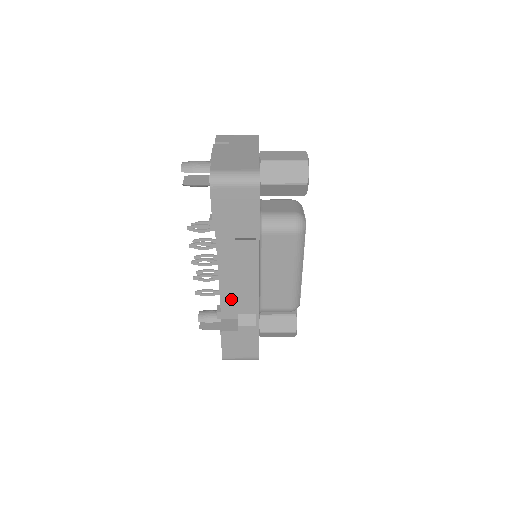
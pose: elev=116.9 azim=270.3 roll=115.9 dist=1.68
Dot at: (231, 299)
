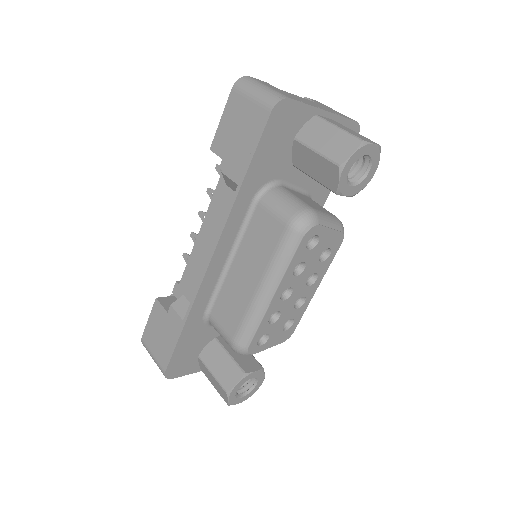
Dot at: occluded
